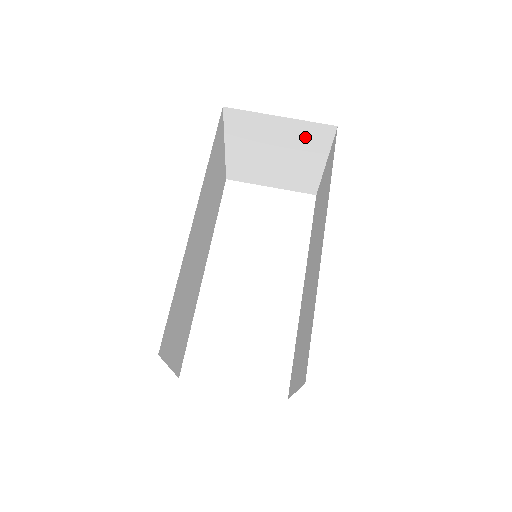
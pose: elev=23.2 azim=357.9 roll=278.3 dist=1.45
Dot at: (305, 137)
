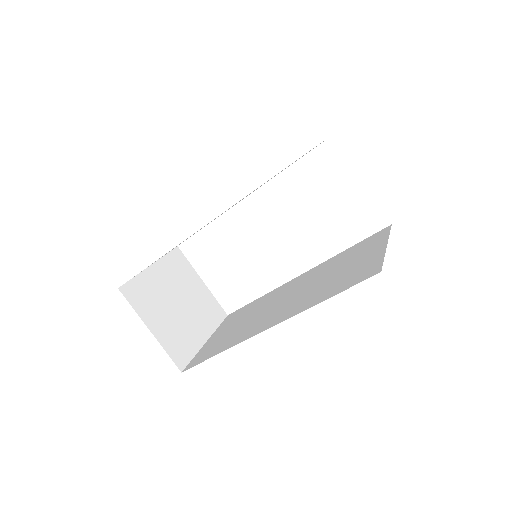
Dot at: occluded
